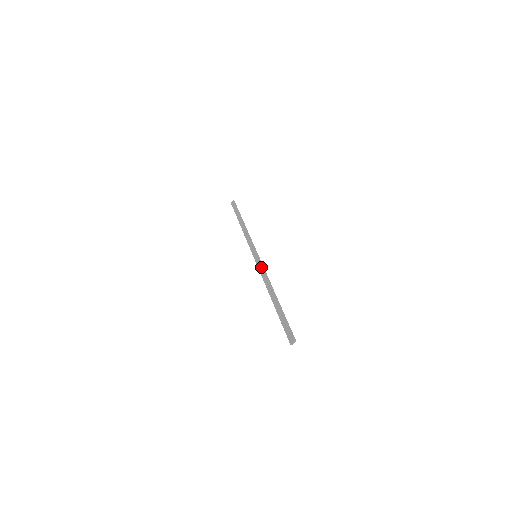
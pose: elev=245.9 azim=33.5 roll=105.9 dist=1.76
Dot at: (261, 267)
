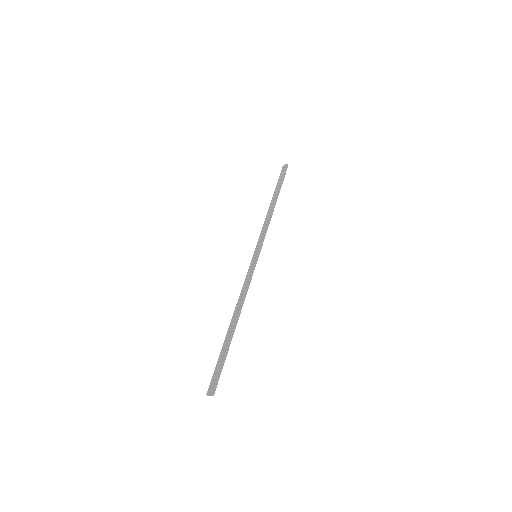
Dot at: (250, 275)
